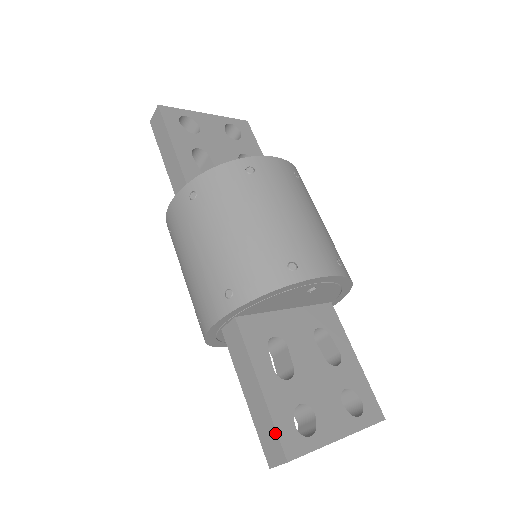
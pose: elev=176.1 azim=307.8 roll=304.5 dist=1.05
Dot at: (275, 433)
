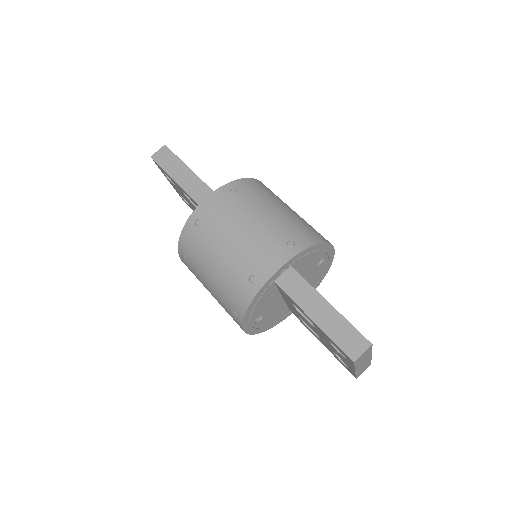
Dot at: (354, 330)
